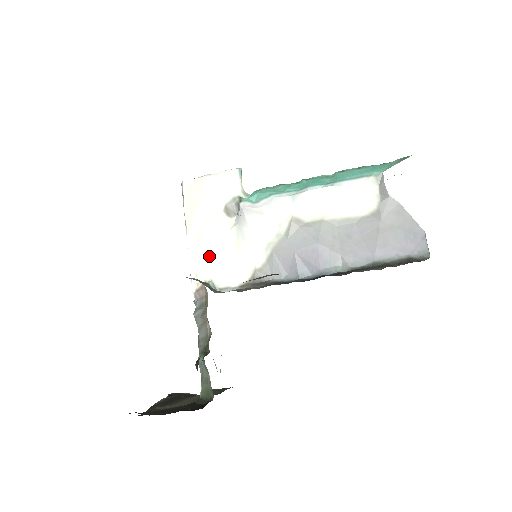
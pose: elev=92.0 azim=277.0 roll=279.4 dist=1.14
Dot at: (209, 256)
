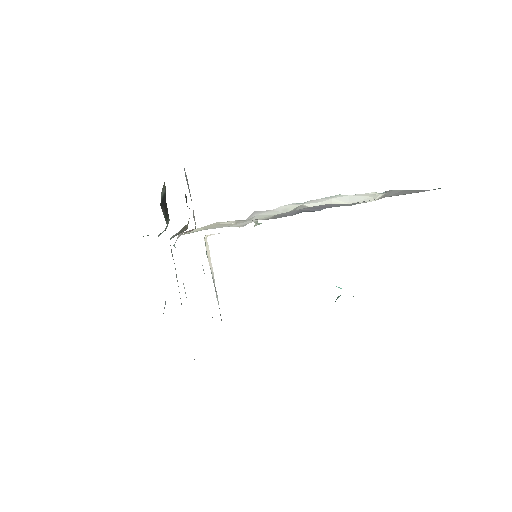
Dot at: occluded
